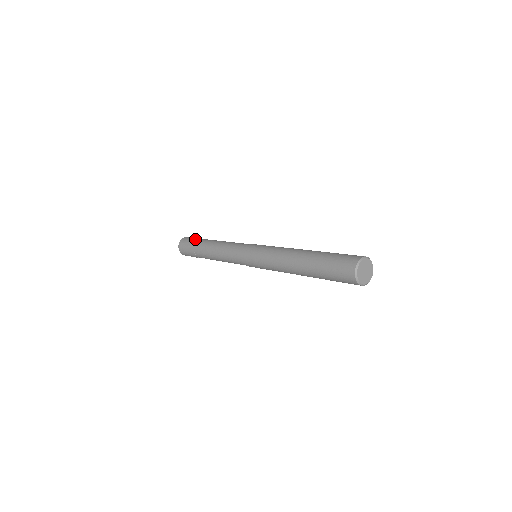
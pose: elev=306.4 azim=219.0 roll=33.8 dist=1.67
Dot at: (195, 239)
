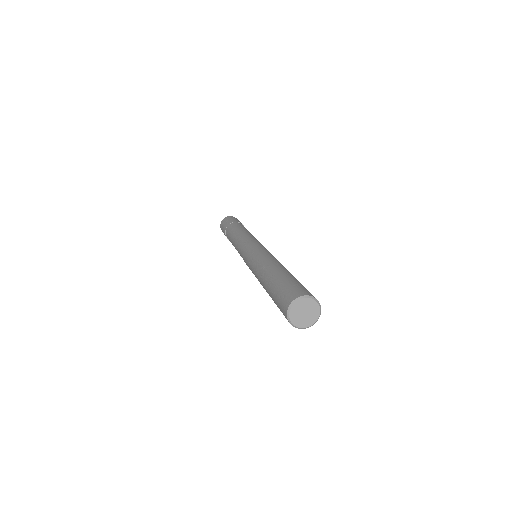
Dot at: (233, 220)
